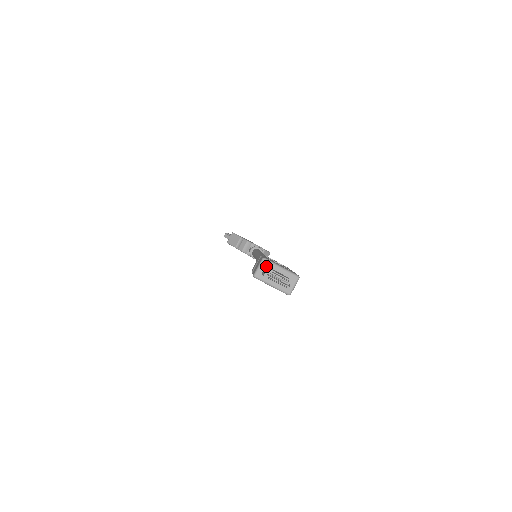
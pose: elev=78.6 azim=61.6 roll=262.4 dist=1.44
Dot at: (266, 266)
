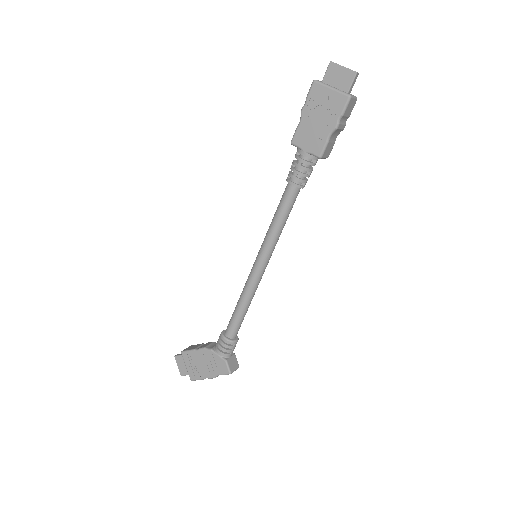
Dot at: occluded
